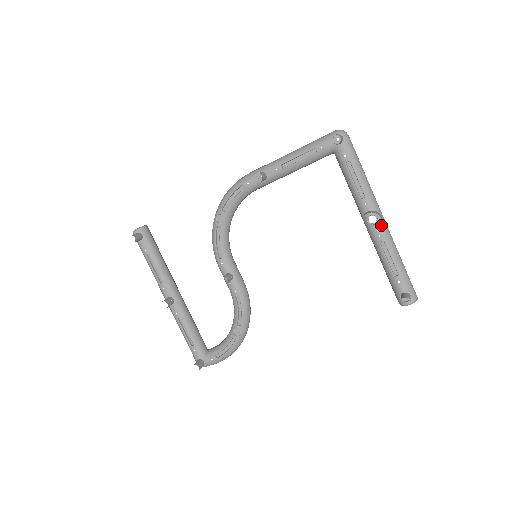
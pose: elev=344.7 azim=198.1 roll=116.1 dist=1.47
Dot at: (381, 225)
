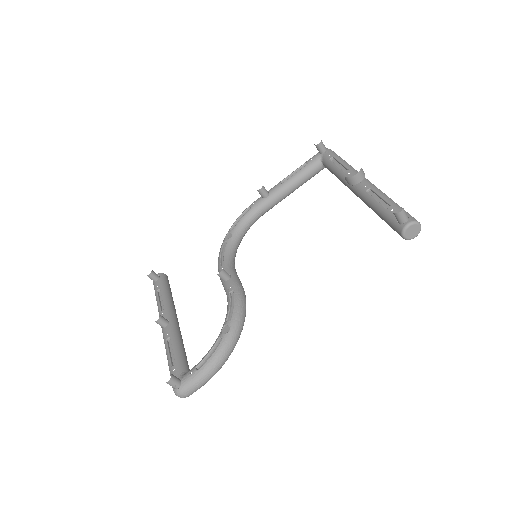
Dot at: (366, 181)
